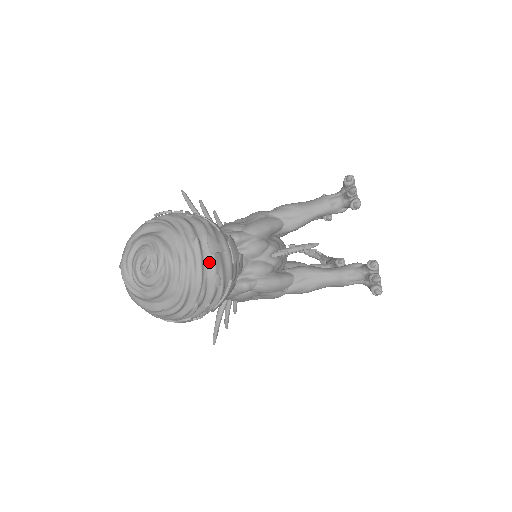
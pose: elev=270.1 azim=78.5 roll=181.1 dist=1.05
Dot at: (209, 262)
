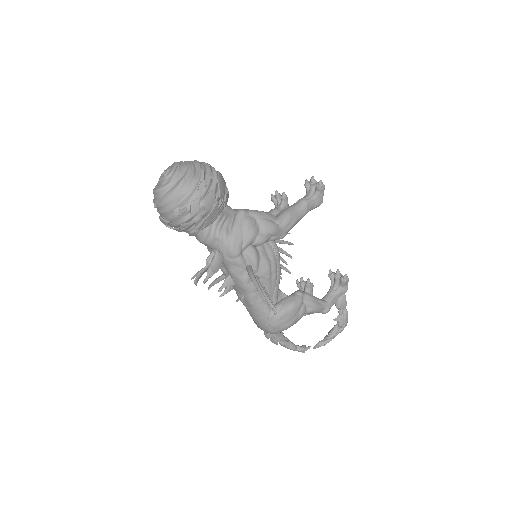
Dot at: occluded
